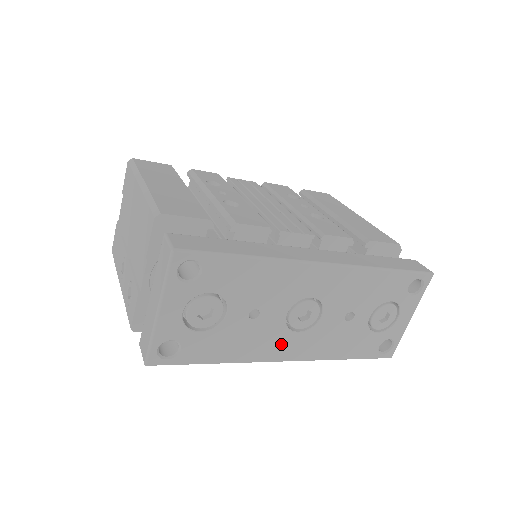
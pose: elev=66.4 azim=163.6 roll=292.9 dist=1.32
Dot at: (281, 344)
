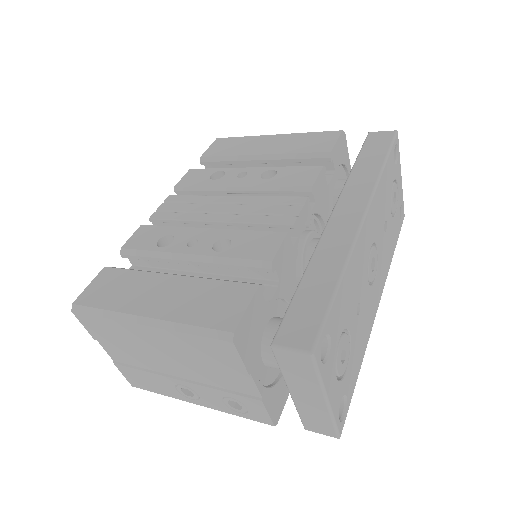
Dot at: (373, 301)
